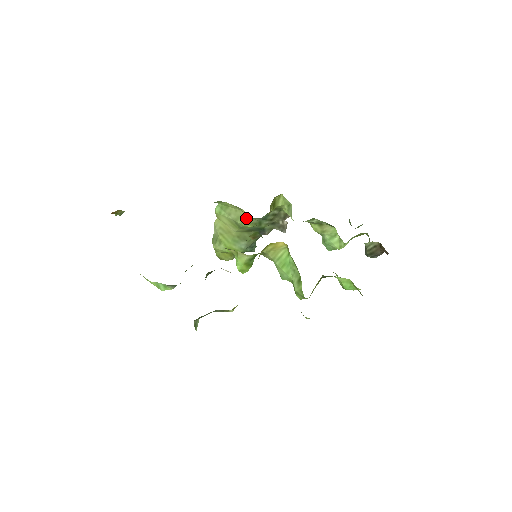
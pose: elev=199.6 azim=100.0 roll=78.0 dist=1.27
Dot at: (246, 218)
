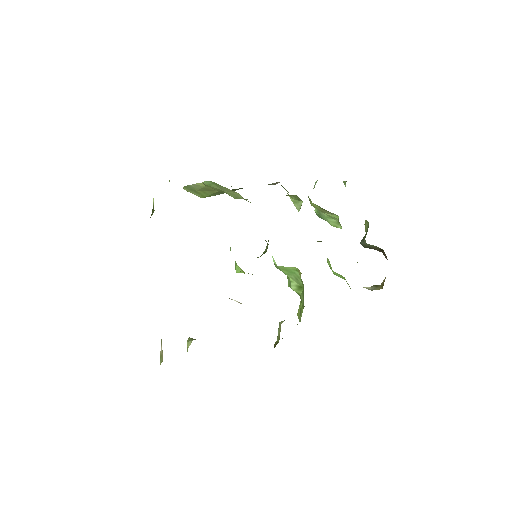
Dot at: (242, 198)
